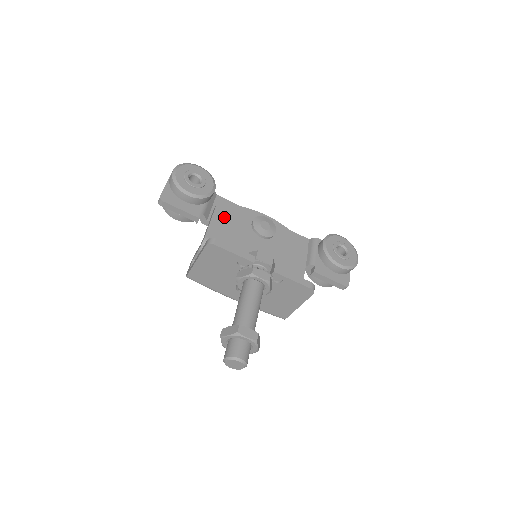
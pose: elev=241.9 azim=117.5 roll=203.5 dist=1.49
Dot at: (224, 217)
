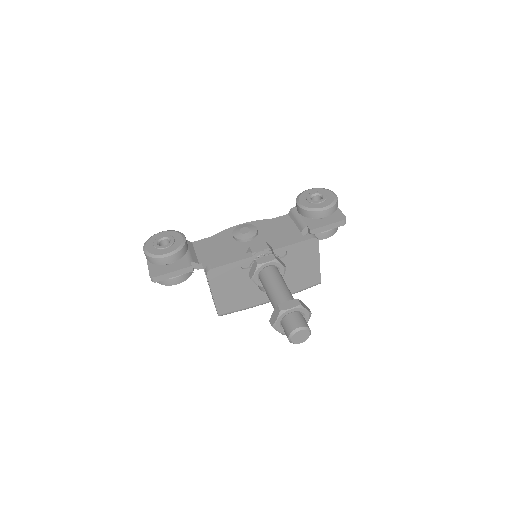
Dot at: (209, 251)
